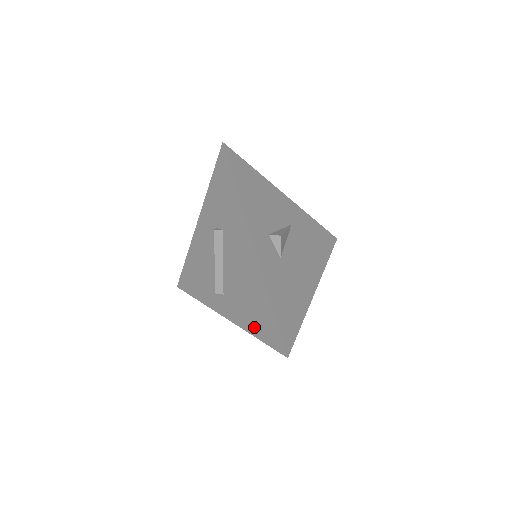
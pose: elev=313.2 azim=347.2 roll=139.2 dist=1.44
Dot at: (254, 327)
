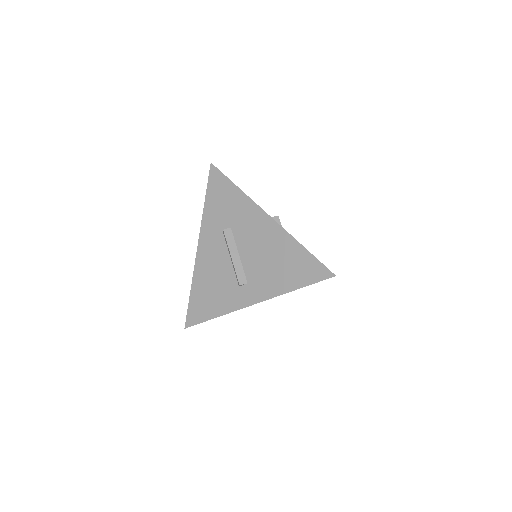
Dot at: (292, 281)
